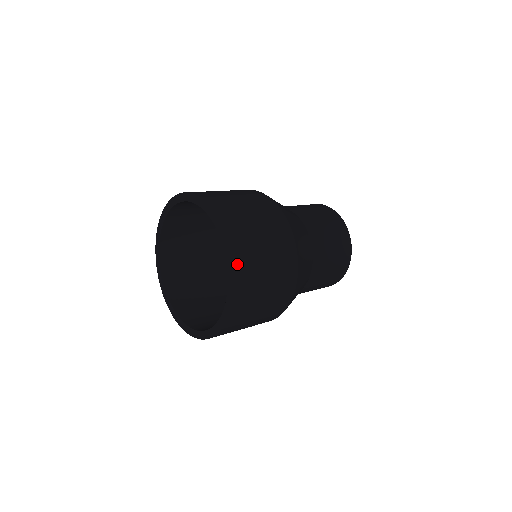
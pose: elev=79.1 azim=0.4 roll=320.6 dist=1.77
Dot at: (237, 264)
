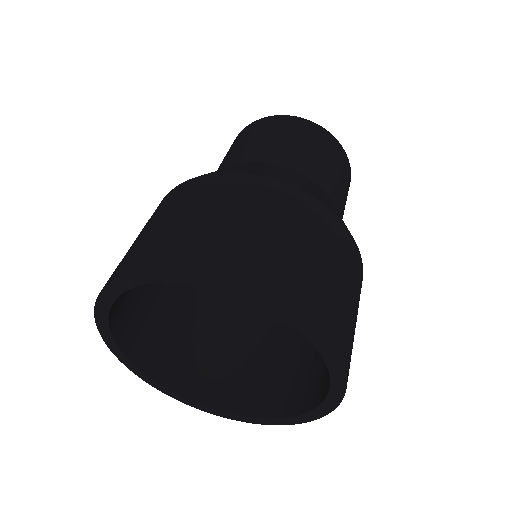
Dot at: (343, 355)
